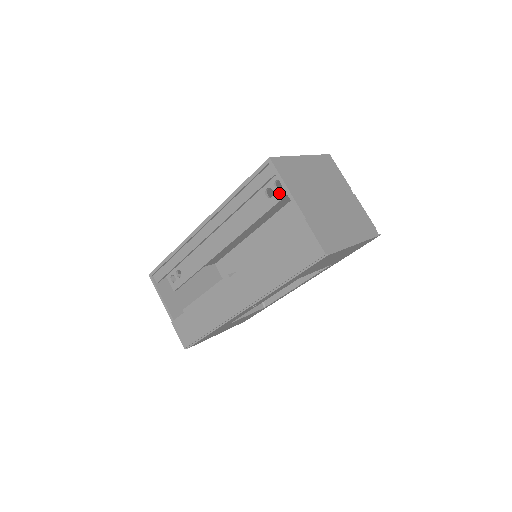
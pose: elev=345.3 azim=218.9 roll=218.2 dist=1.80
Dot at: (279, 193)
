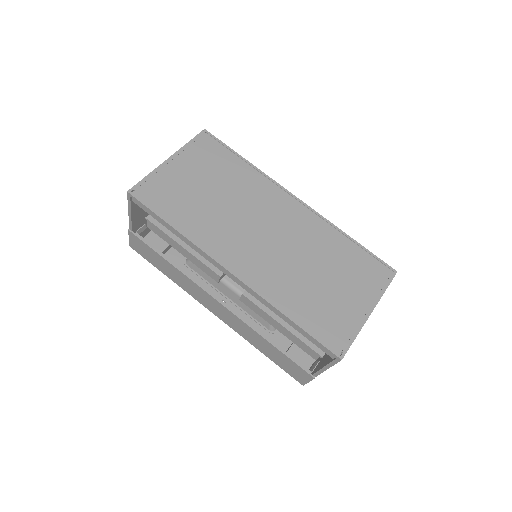
Dot at: occluded
